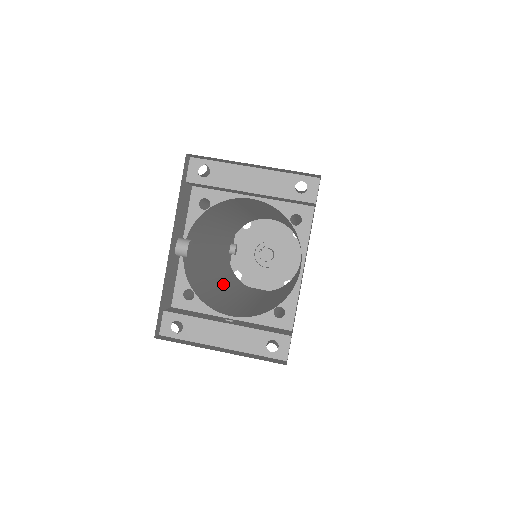
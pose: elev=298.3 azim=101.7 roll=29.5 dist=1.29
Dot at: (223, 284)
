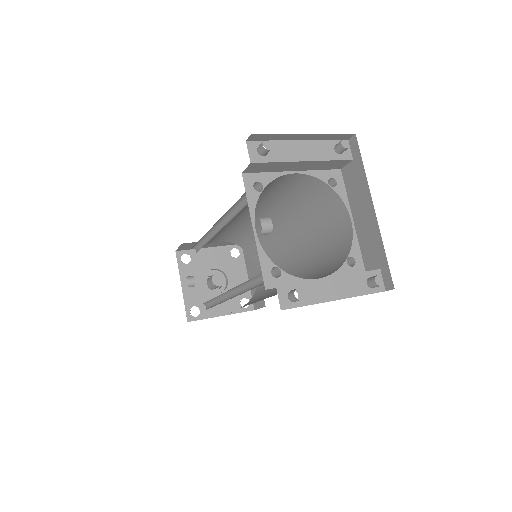
Dot at: occluded
